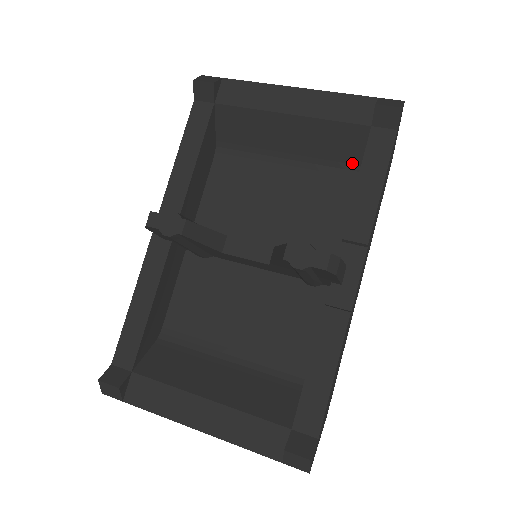
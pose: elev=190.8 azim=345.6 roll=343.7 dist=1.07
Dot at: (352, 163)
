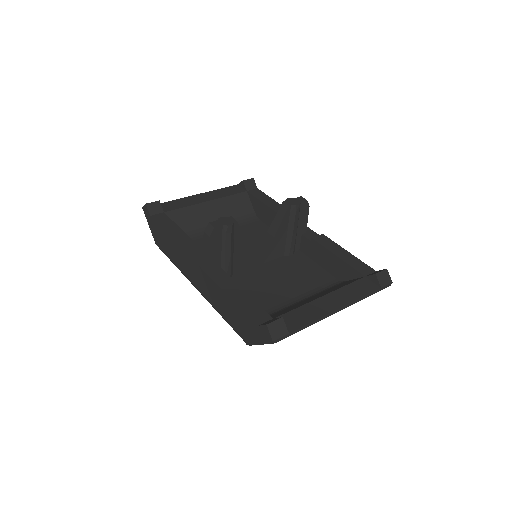
Dot at: (249, 213)
